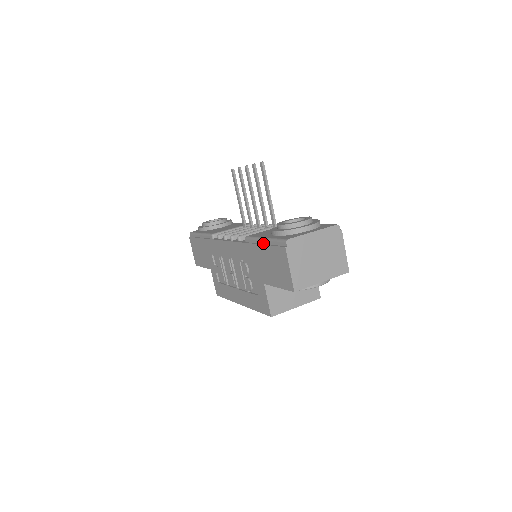
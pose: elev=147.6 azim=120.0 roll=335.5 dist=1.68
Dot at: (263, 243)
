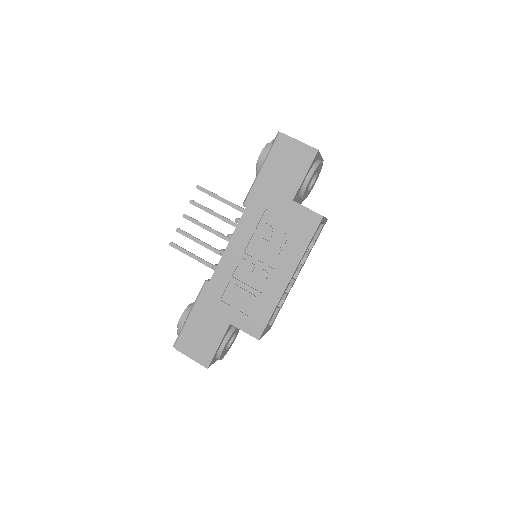
Dot at: (263, 171)
